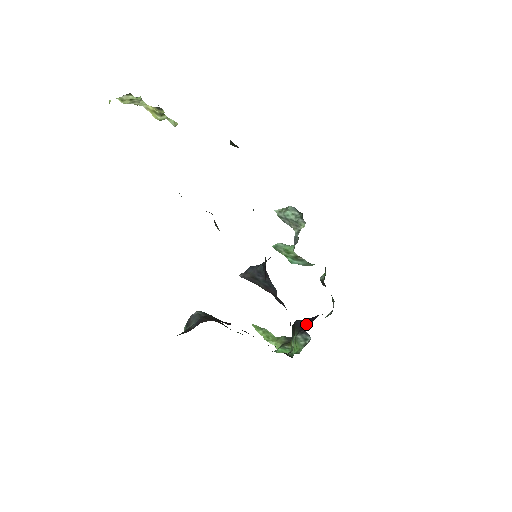
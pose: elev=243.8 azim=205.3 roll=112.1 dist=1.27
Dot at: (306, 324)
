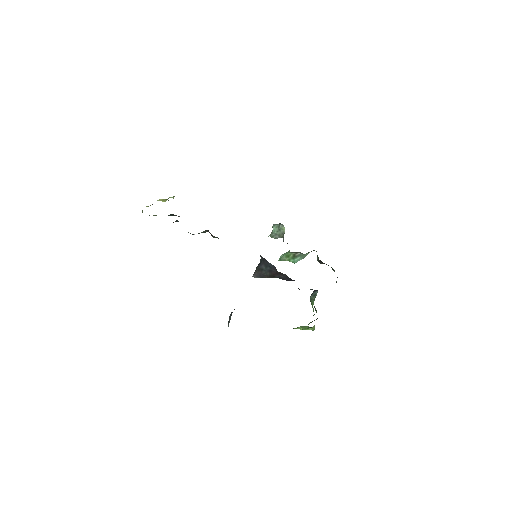
Dot at: occluded
